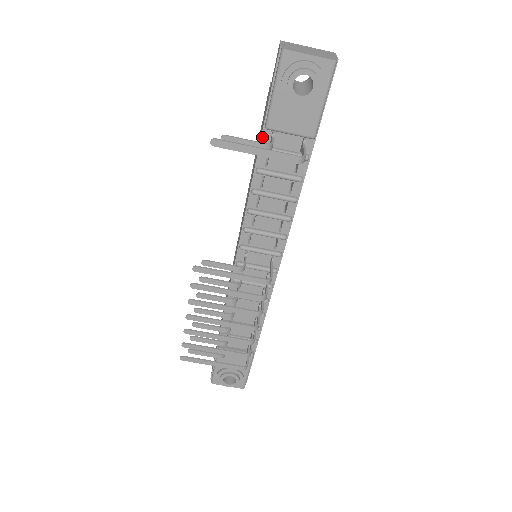
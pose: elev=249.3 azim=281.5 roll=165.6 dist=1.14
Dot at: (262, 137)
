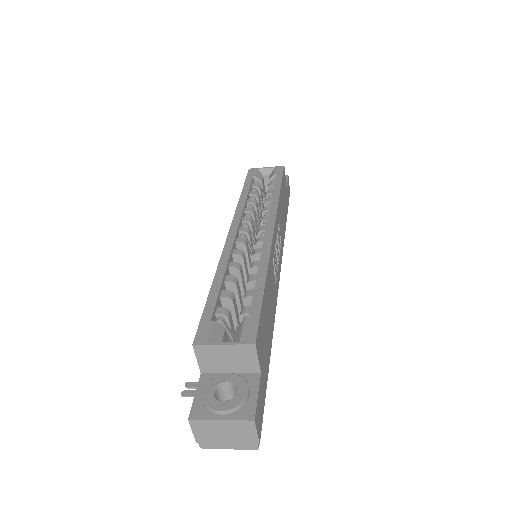
Dot at: occluded
